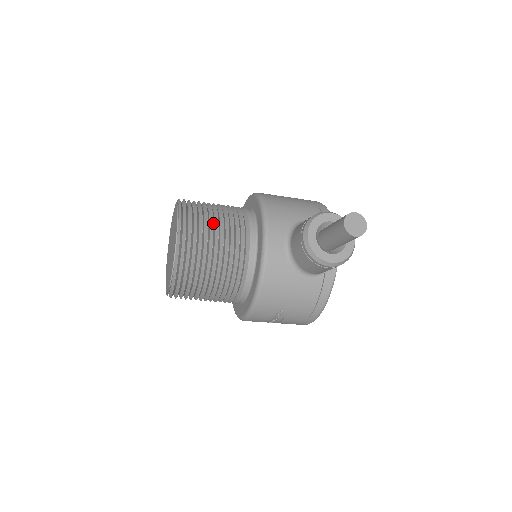
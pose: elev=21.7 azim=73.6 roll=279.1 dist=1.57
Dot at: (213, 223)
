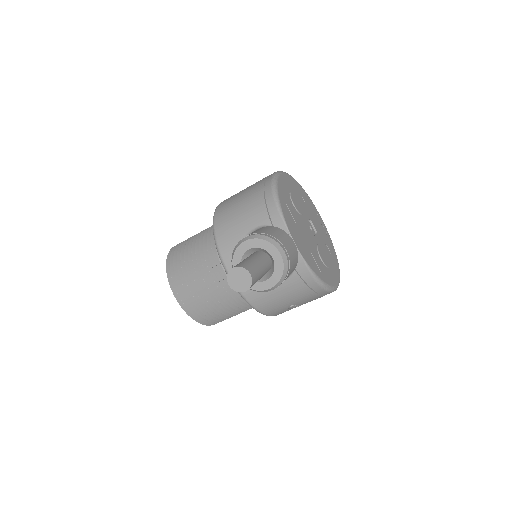
Dot at: (191, 272)
